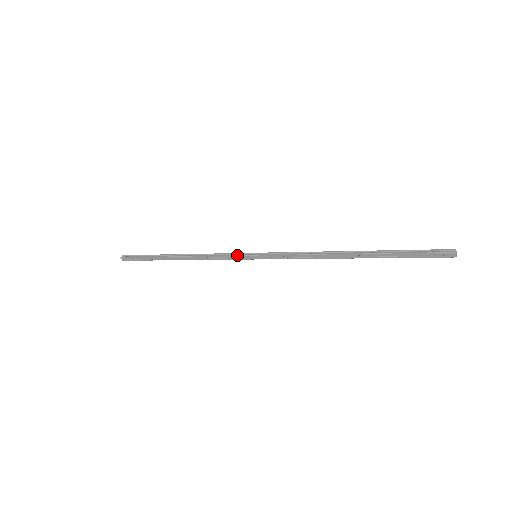
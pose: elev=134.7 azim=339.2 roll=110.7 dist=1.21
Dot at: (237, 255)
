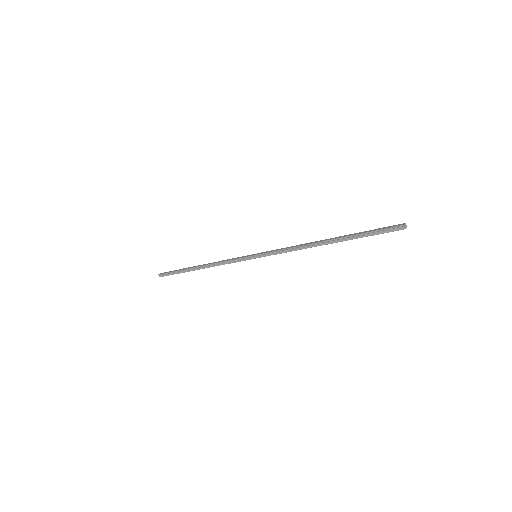
Dot at: occluded
